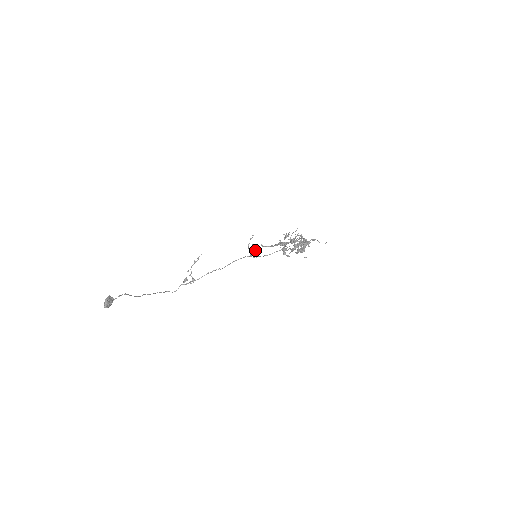
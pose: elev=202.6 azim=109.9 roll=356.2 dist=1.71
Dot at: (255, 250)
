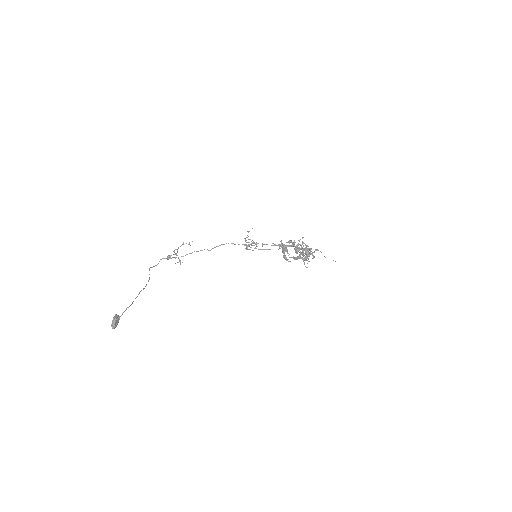
Dot at: (253, 245)
